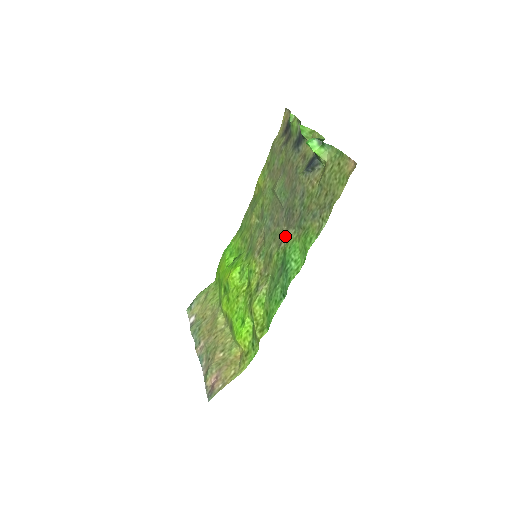
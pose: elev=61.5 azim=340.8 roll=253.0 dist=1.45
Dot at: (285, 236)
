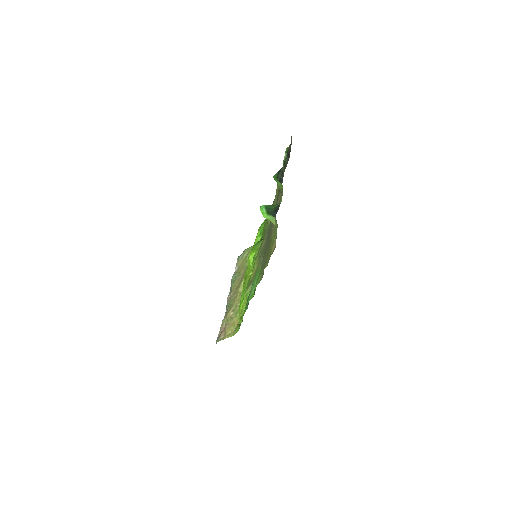
Dot at: (260, 260)
